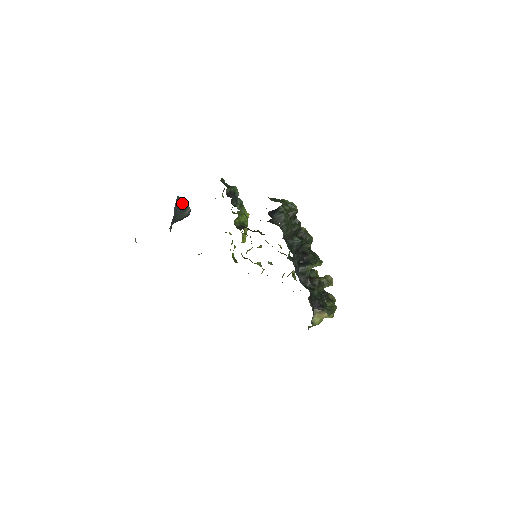
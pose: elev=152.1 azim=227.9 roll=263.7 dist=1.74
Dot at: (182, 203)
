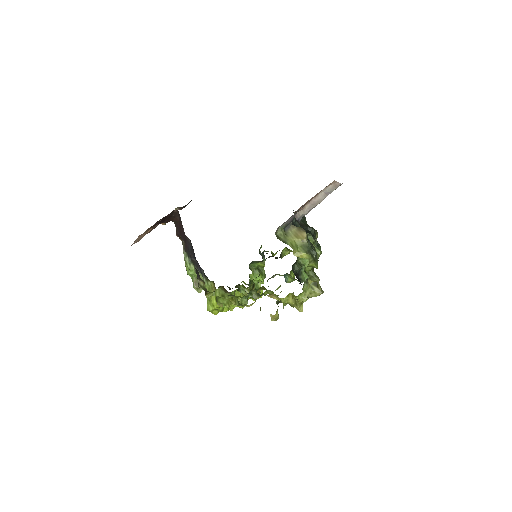
Dot at: occluded
